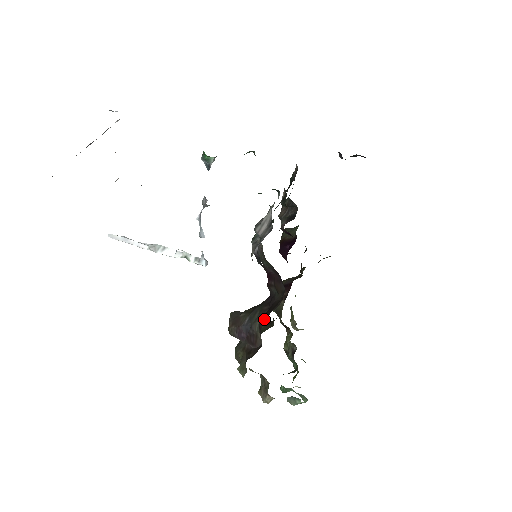
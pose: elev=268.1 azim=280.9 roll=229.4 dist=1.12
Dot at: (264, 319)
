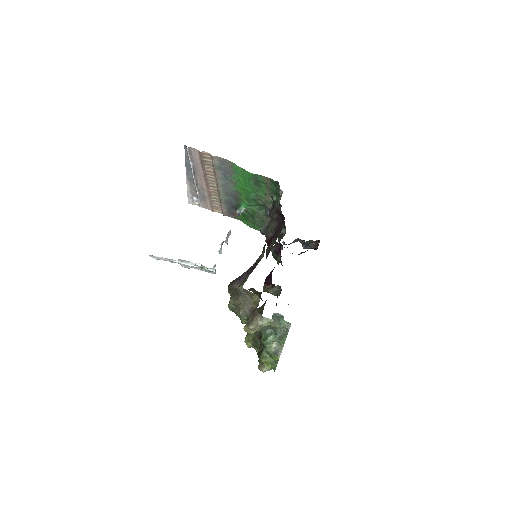
Dot at: occluded
